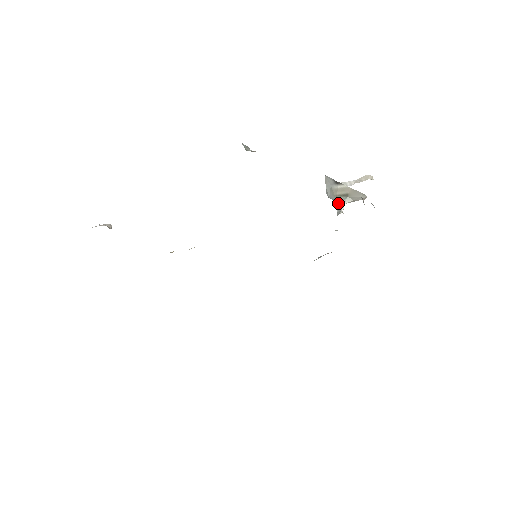
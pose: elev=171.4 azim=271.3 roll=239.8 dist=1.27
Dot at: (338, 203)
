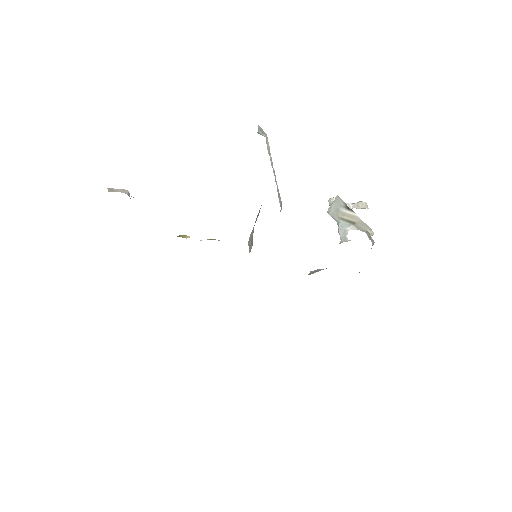
Dot at: (341, 226)
